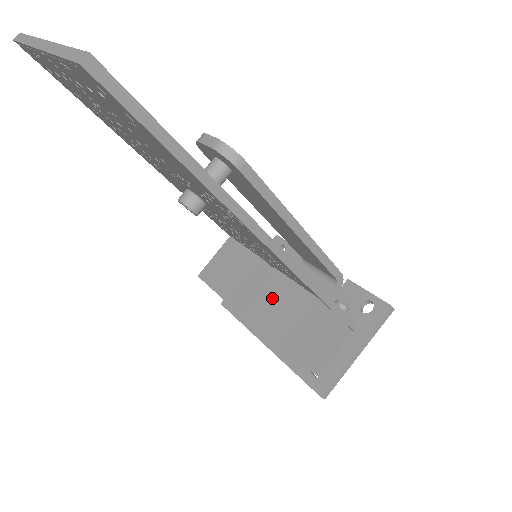
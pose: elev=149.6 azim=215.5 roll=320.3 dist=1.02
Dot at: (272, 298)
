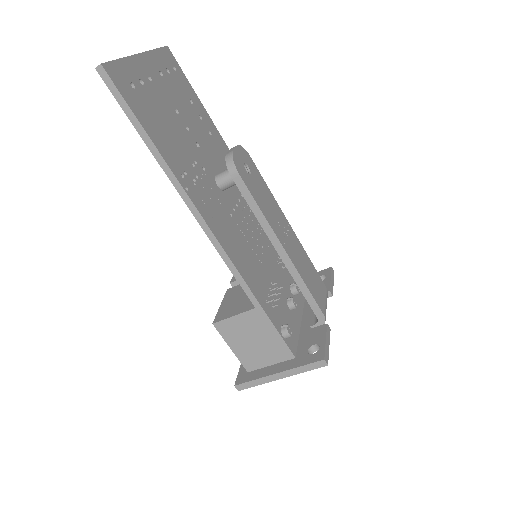
Dot at: occluded
